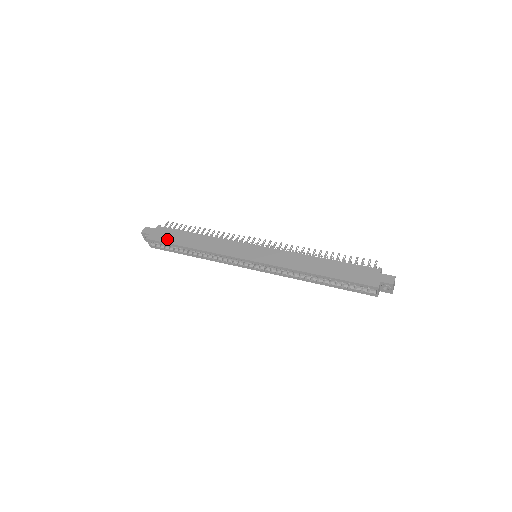
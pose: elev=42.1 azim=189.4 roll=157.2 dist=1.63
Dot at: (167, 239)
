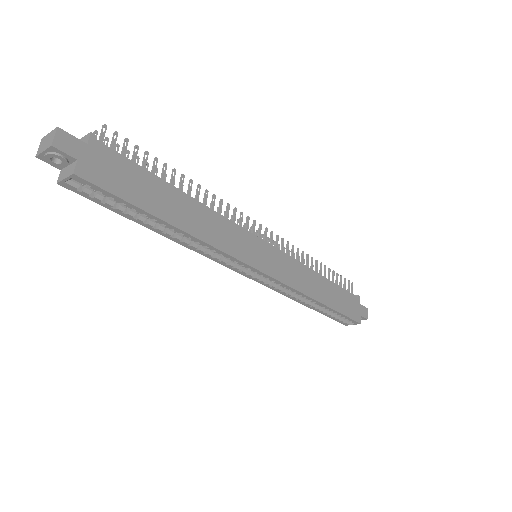
Dot at: (126, 190)
